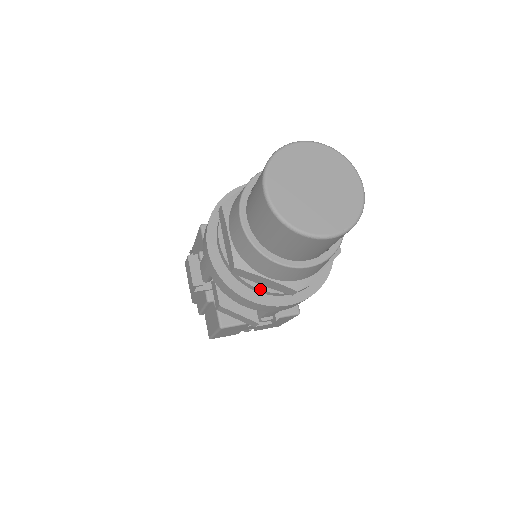
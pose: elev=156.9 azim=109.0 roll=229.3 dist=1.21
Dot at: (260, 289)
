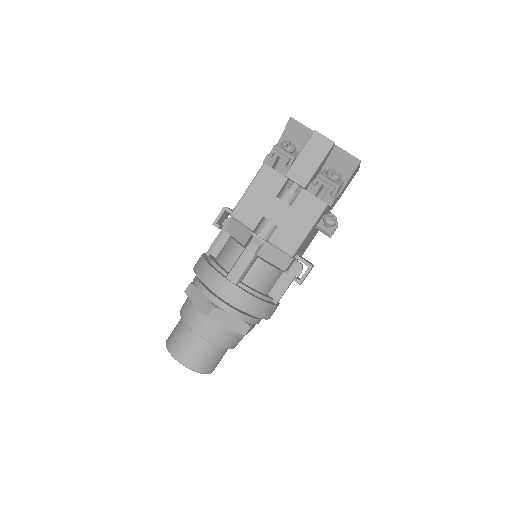
Dot at: occluded
